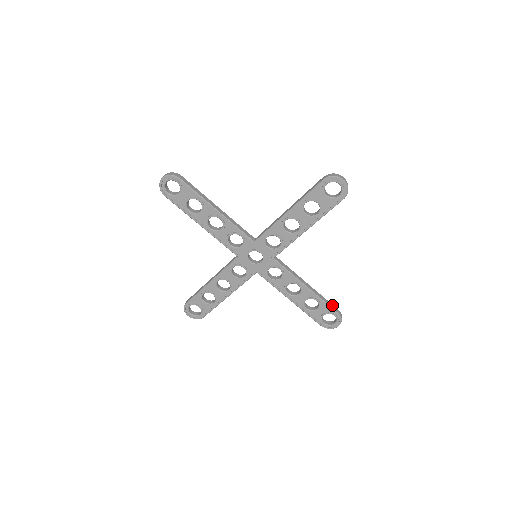
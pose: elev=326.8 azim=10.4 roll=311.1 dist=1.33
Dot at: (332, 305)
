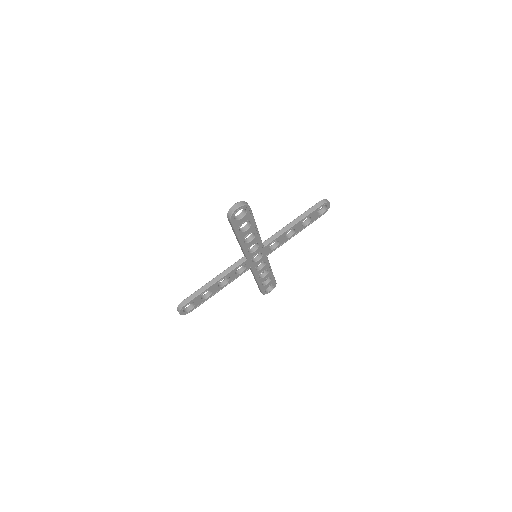
Dot at: (314, 206)
